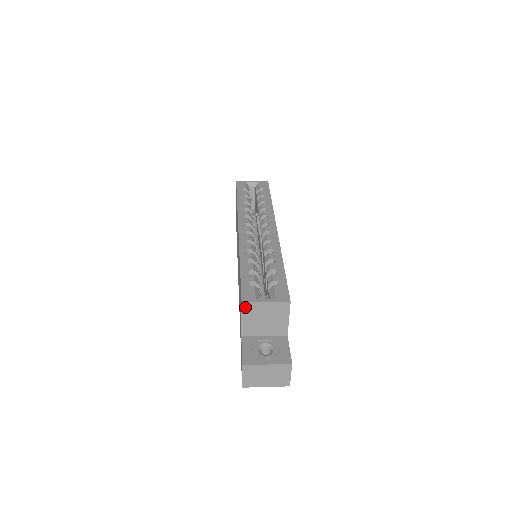
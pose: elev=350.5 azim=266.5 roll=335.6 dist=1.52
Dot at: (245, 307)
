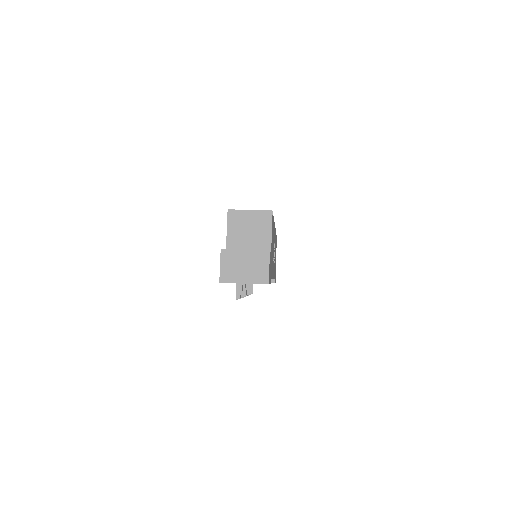
Dot at: (231, 215)
